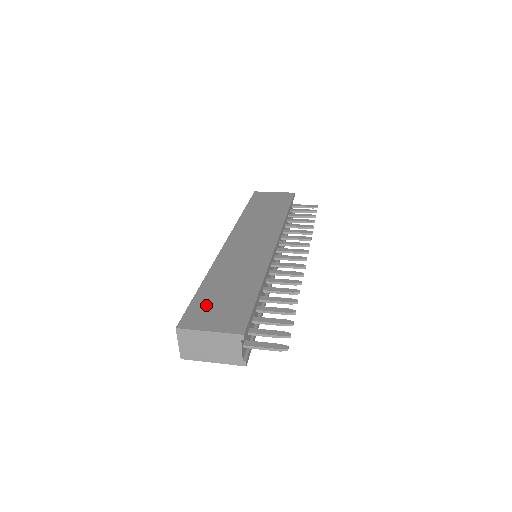
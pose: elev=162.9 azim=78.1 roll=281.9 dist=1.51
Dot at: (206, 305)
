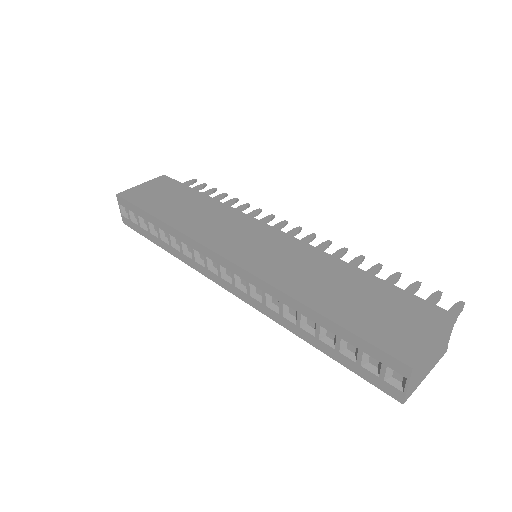
Dot at: (374, 324)
